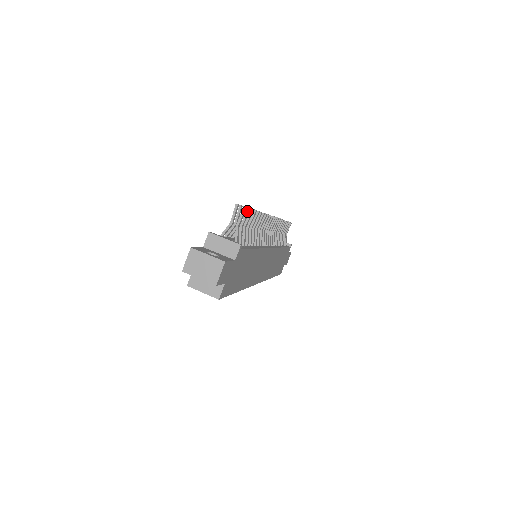
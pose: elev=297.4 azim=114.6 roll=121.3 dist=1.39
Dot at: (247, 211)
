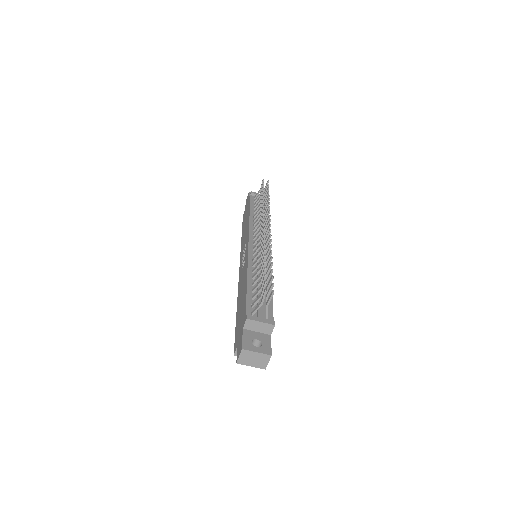
Dot at: (272, 287)
